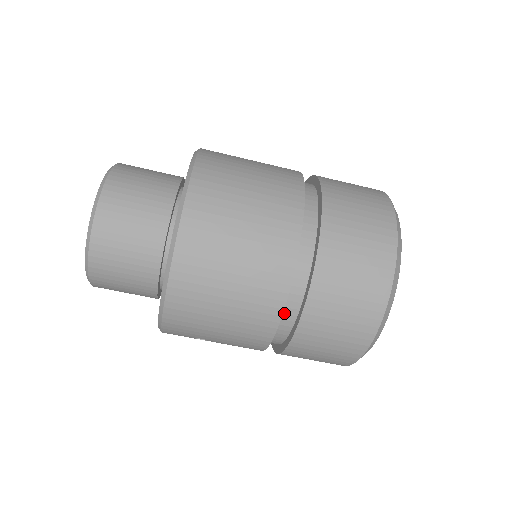
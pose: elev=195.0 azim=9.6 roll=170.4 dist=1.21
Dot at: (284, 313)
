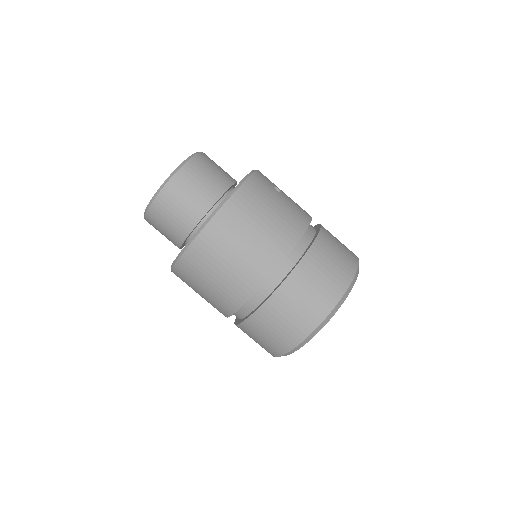
Dot at: (234, 313)
